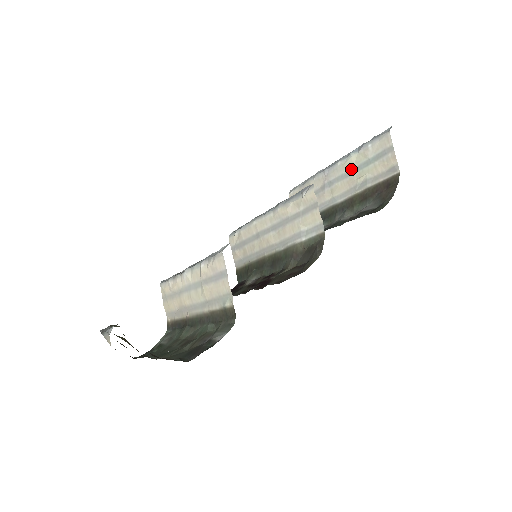
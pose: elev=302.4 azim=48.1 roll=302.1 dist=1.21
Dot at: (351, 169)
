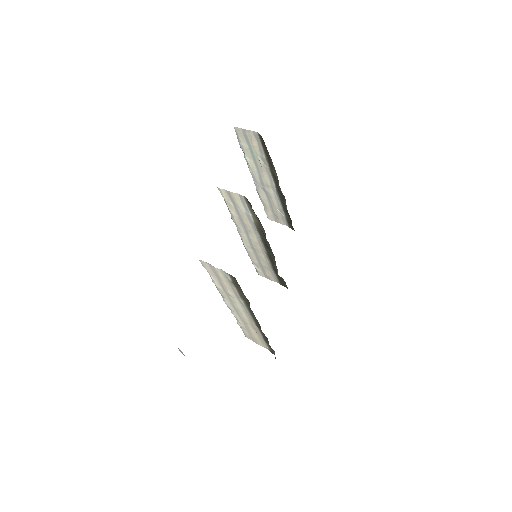
Dot at: (254, 164)
